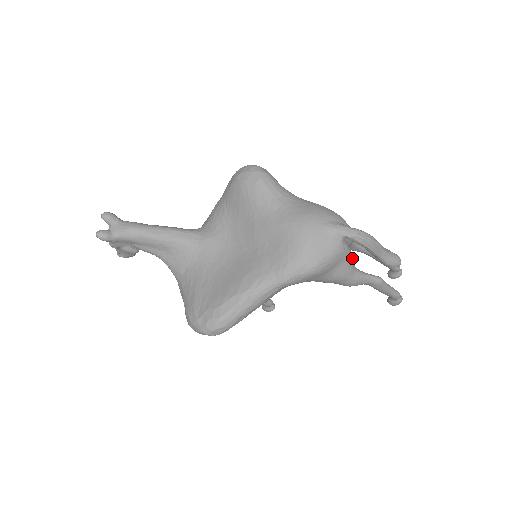
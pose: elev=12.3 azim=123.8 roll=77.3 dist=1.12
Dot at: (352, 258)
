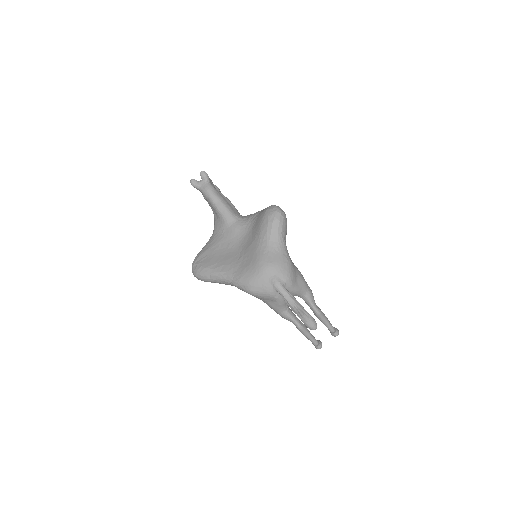
Dot at: (283, 304)
